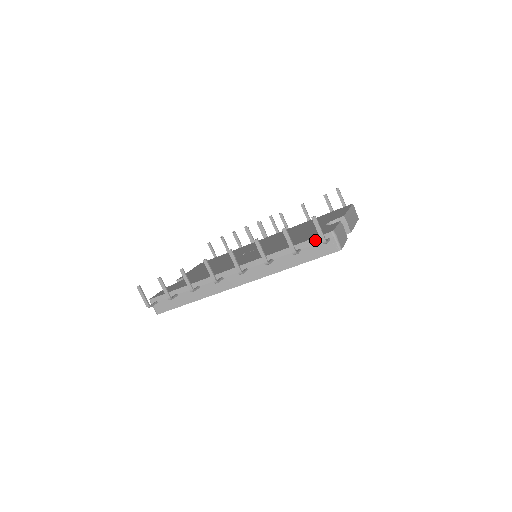
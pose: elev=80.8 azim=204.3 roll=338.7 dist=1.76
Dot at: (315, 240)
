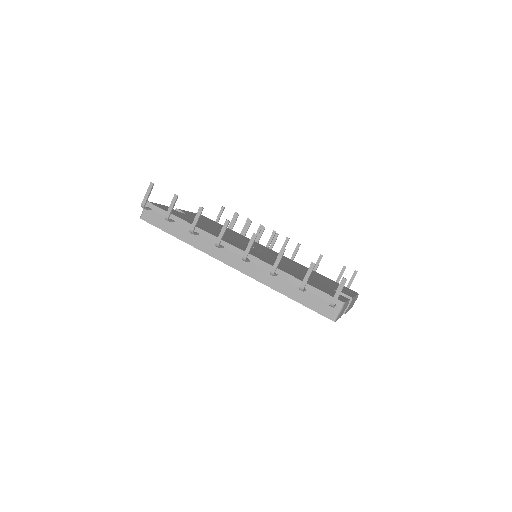
Dot at: (324, 295)
